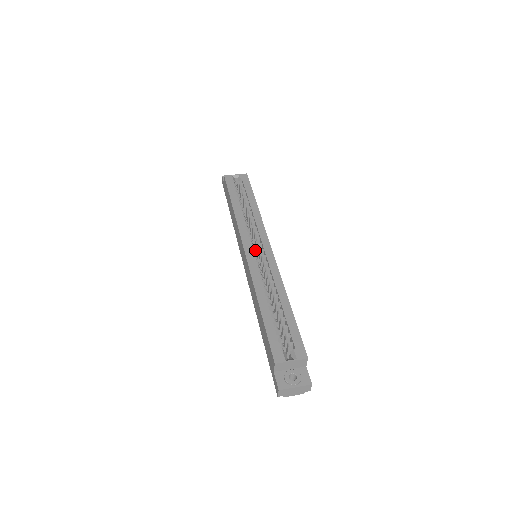
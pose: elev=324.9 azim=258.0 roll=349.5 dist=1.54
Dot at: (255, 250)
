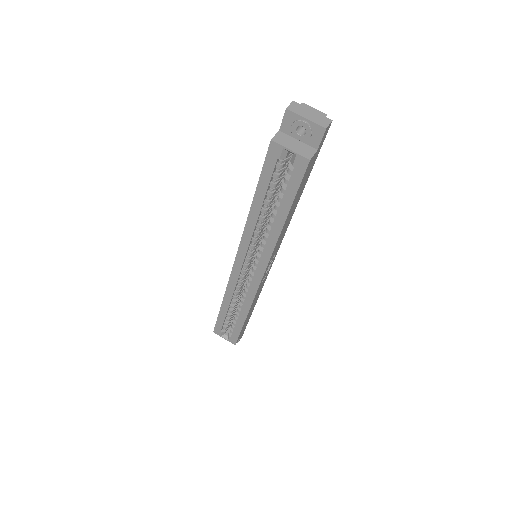
Dot at: (247, 265)
